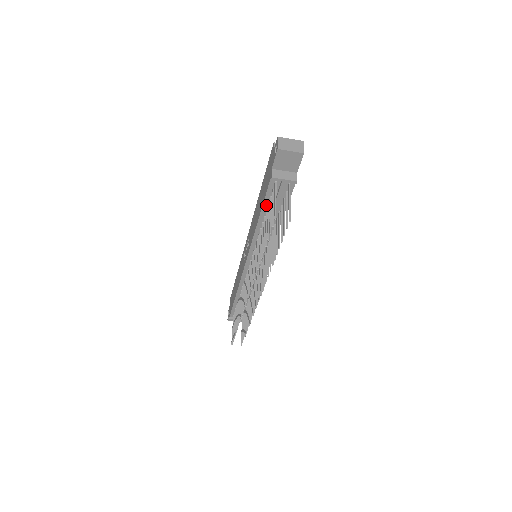
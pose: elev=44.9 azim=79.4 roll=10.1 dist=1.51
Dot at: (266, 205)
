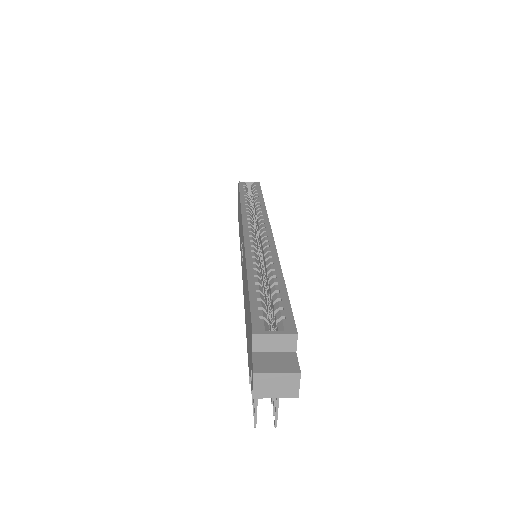
Dot at: occluded
